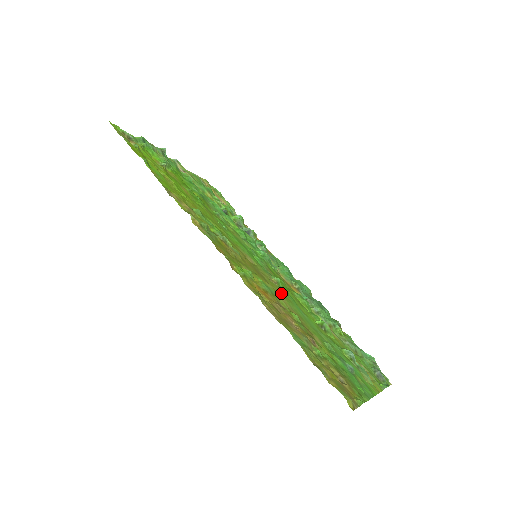
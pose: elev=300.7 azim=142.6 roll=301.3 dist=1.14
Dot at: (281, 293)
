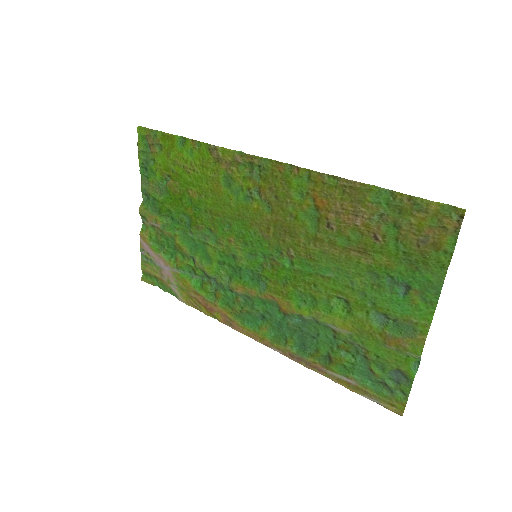
Dot at: (306, 252)
